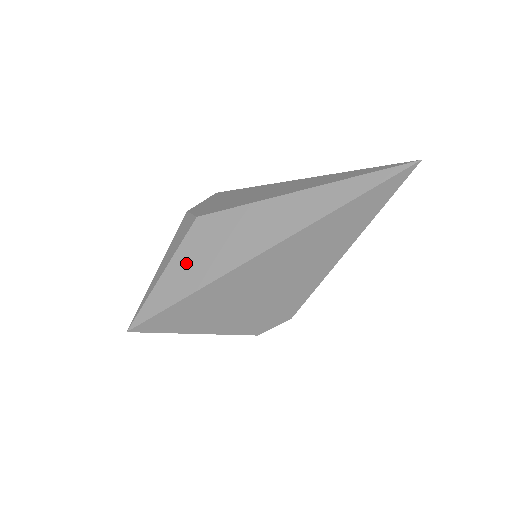
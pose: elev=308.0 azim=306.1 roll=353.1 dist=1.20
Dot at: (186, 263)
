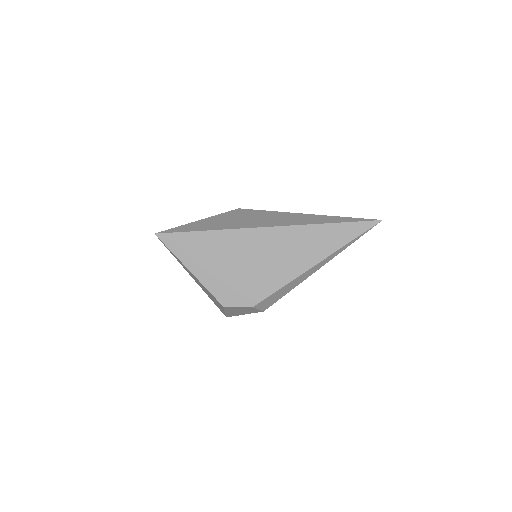
Dot at: (217, 220)
